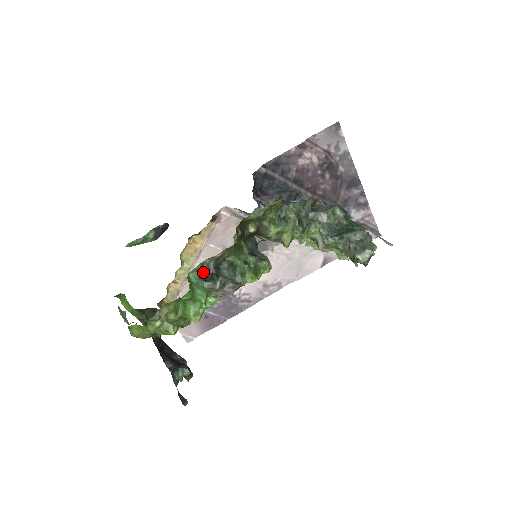
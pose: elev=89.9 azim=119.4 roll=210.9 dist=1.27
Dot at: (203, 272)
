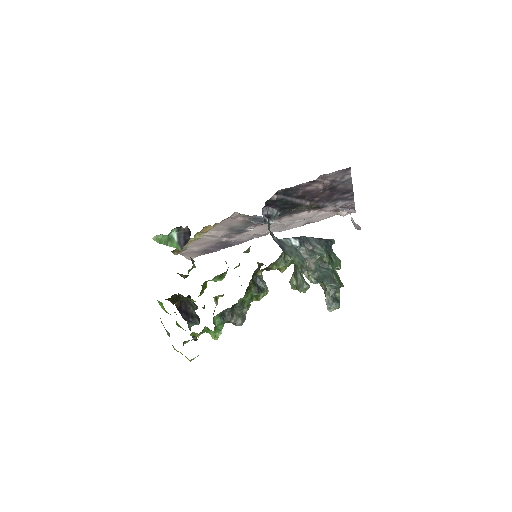
Dot at: (223, 314)
